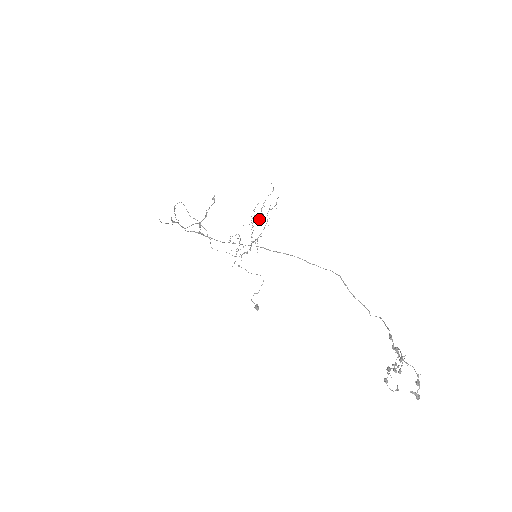
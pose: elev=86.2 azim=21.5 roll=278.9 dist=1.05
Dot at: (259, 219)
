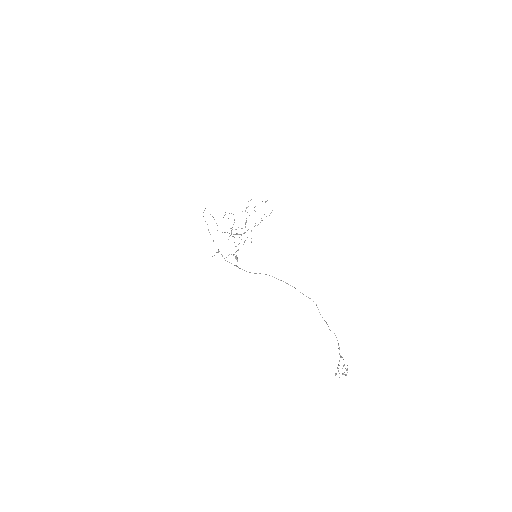
Dot at: occluded
